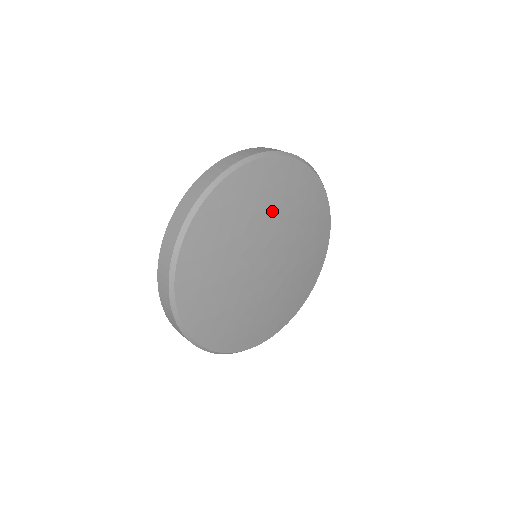
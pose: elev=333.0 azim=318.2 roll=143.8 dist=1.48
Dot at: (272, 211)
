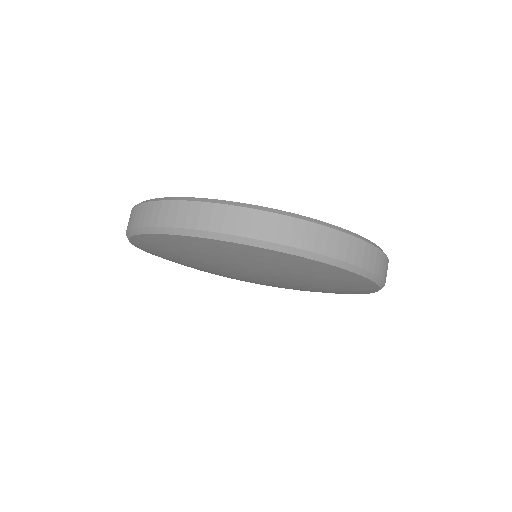
Dot at: (272, 272)
